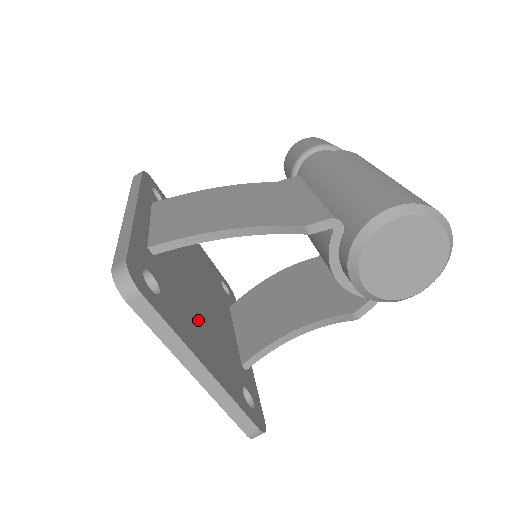
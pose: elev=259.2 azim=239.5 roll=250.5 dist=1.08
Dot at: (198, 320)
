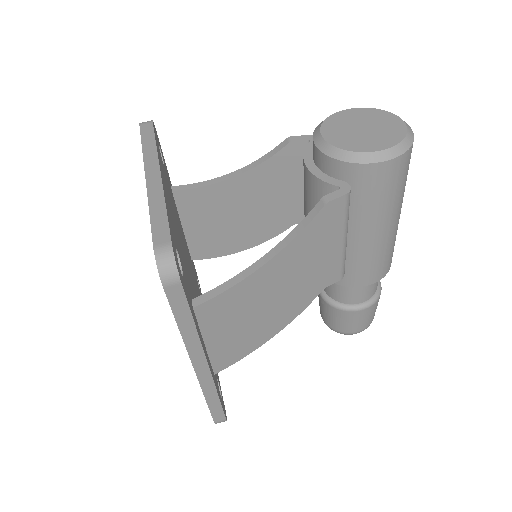
Dot at: occluded
